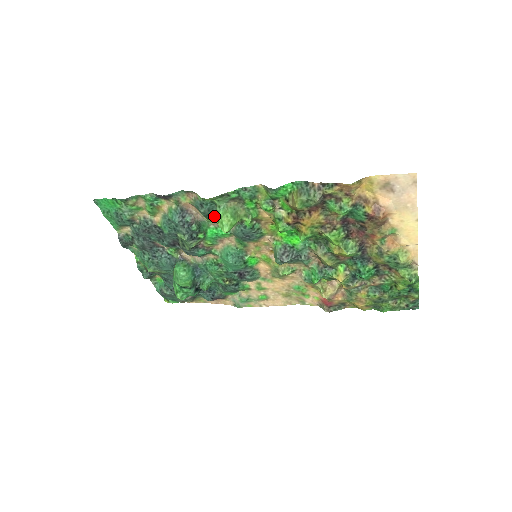
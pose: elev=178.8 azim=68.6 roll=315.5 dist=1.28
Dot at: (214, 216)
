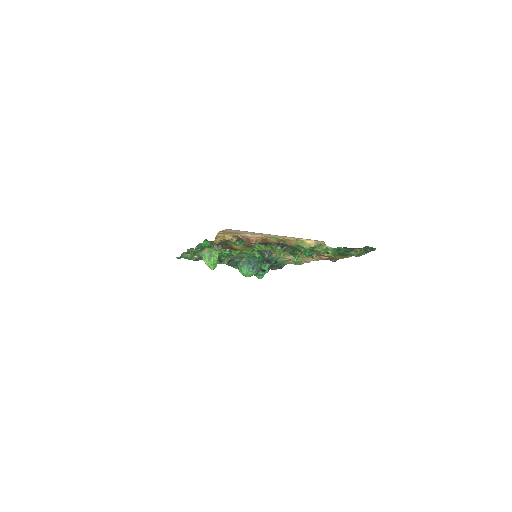
Dot at: occluded
